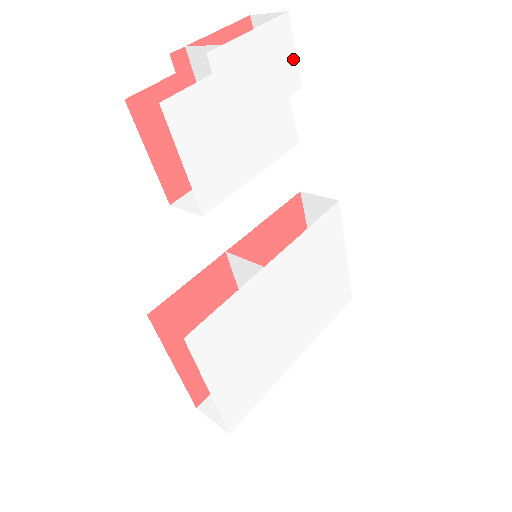
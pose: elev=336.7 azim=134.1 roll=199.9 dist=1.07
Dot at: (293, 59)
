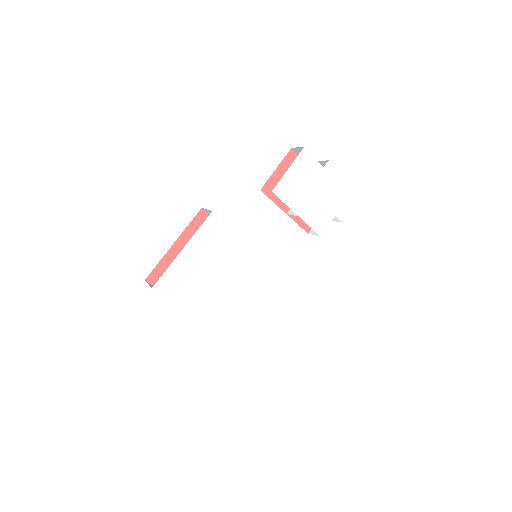
Dot at: (349, 209)
